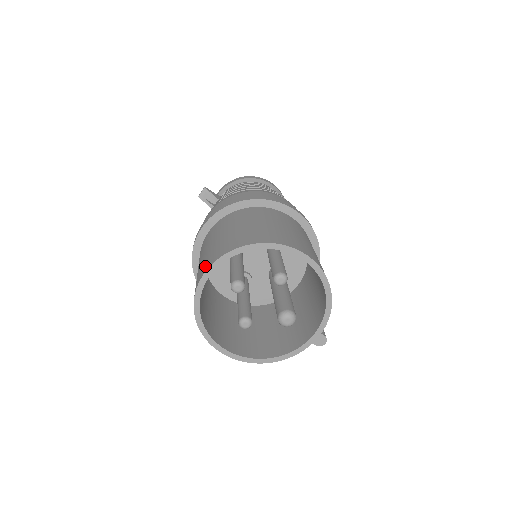
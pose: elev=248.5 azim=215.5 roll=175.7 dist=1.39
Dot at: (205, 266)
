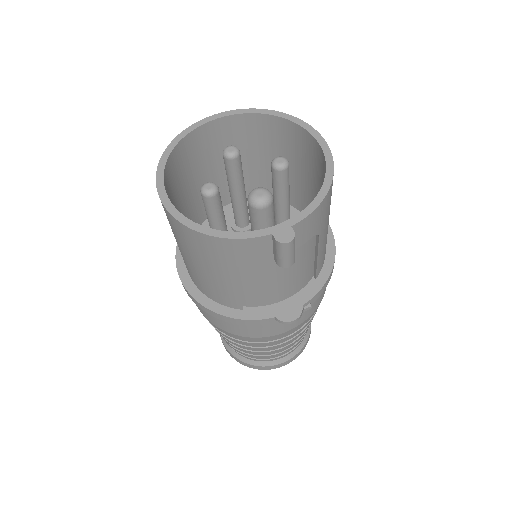
Dot at: (215, 127)
